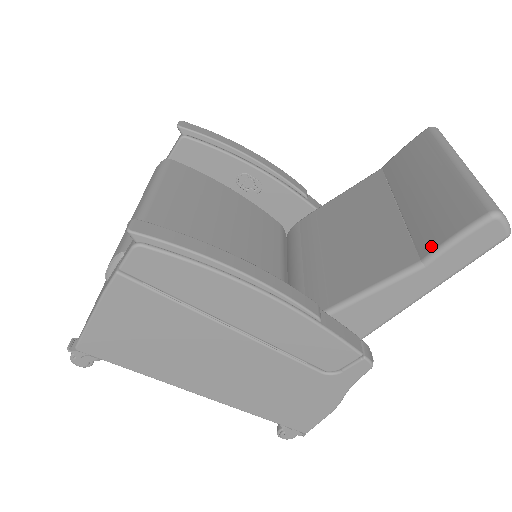
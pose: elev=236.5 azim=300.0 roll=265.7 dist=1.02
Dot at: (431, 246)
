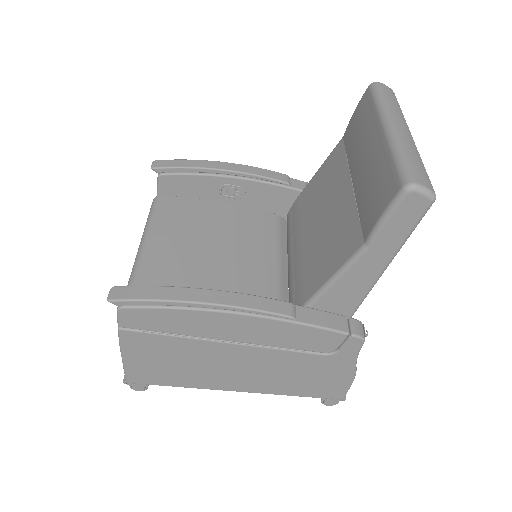
Dot at: (369, 227)
